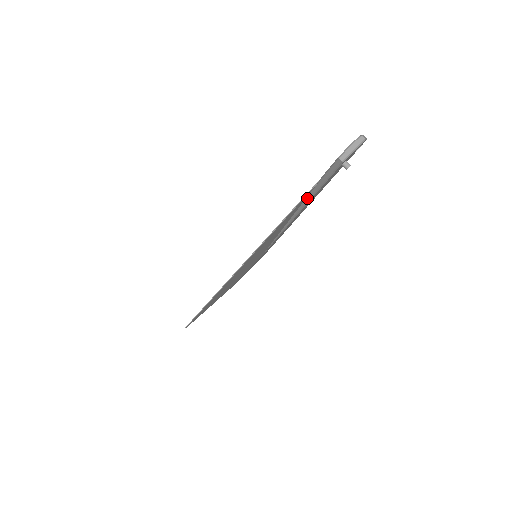
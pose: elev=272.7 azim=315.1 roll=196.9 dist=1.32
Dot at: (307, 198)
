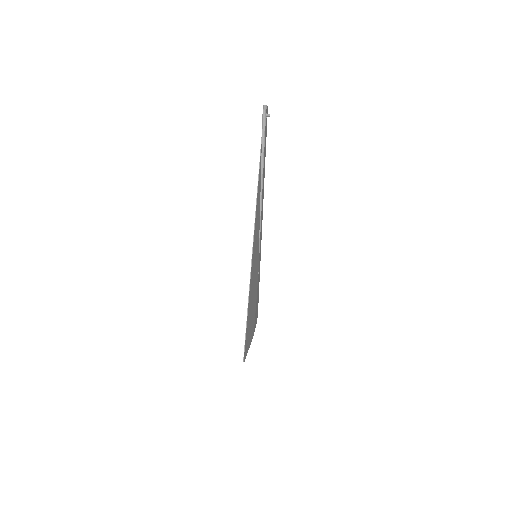
Dot at: (262, 161)
